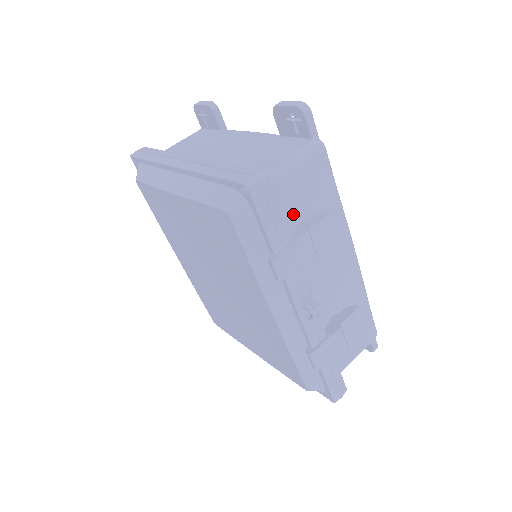
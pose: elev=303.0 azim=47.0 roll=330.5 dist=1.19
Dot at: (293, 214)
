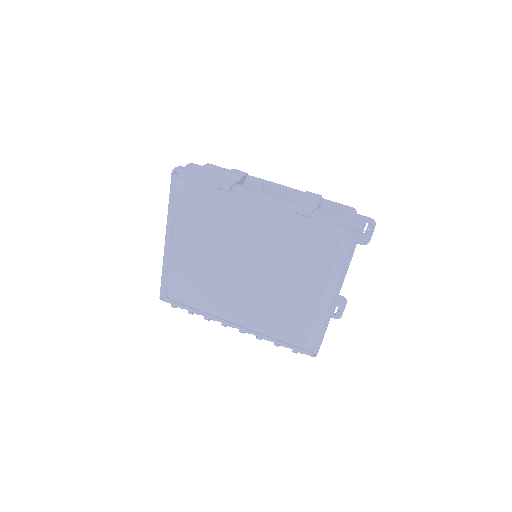
Dot at: occluded
